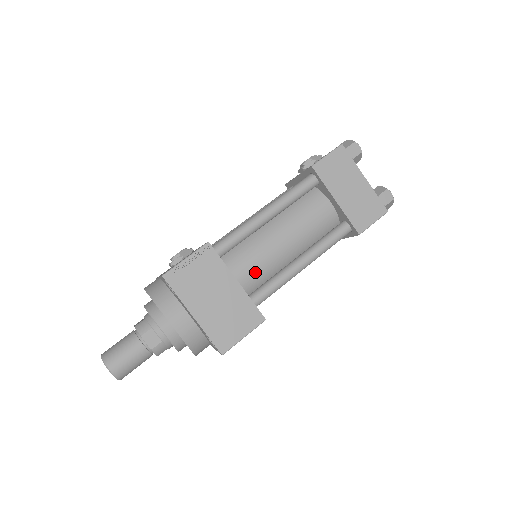
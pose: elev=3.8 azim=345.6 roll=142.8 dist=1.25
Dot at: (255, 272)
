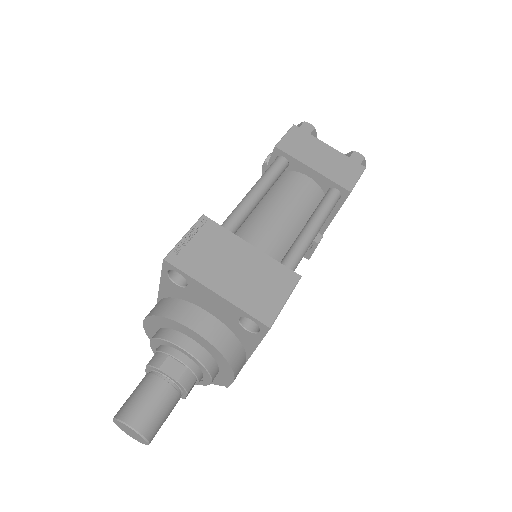
Dot at: occluded
